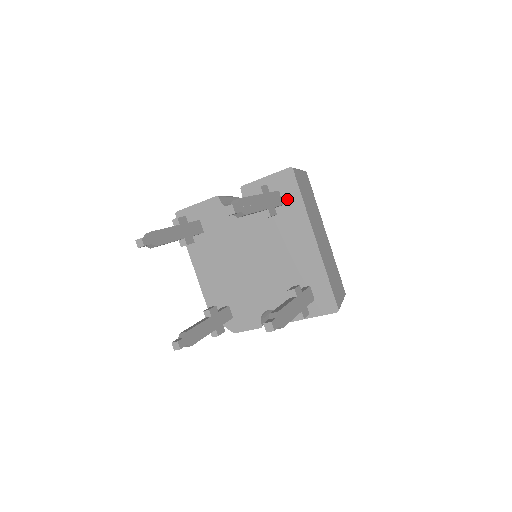
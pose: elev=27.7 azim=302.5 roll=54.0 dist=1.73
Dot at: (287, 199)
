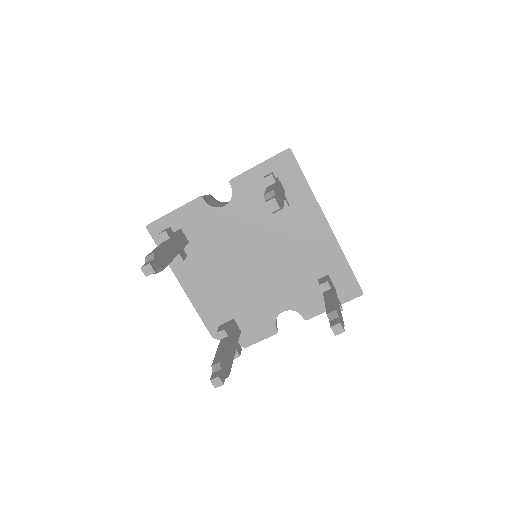
Dot at: (289, 185)
